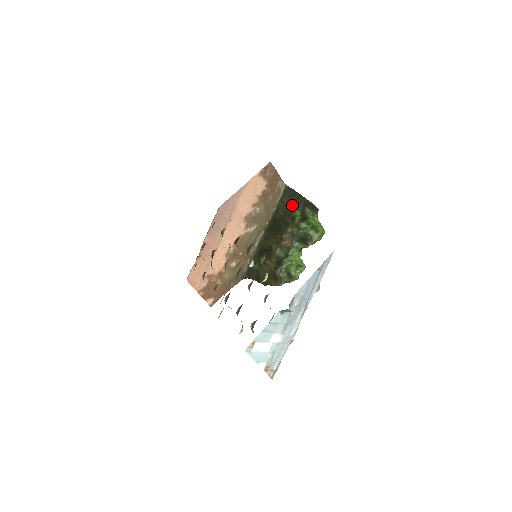
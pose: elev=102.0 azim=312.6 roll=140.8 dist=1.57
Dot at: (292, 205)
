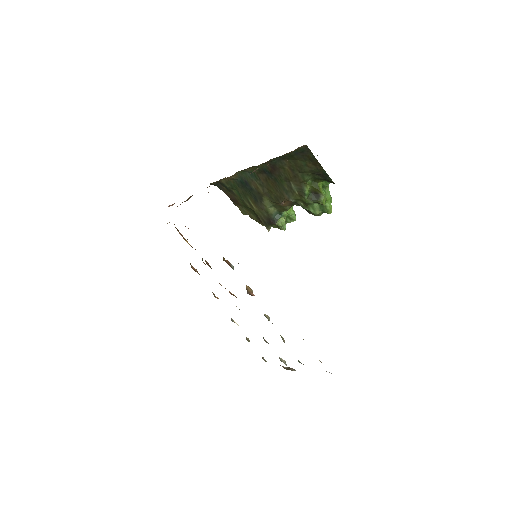
Dot at: (305, 170)
